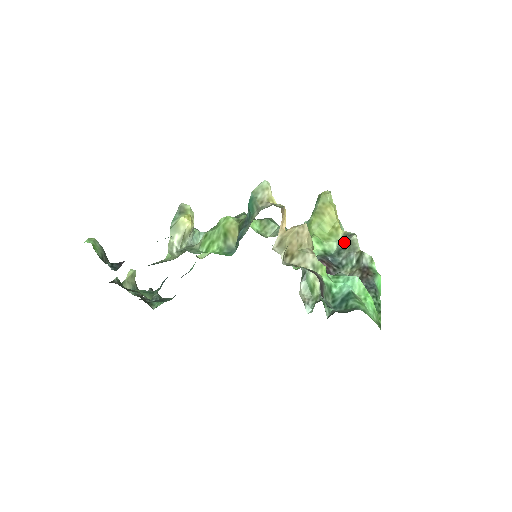
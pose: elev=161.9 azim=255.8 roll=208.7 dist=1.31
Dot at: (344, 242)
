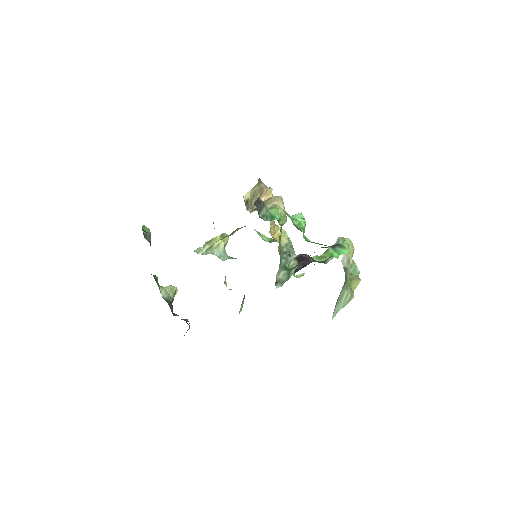
Dot at: occluded
